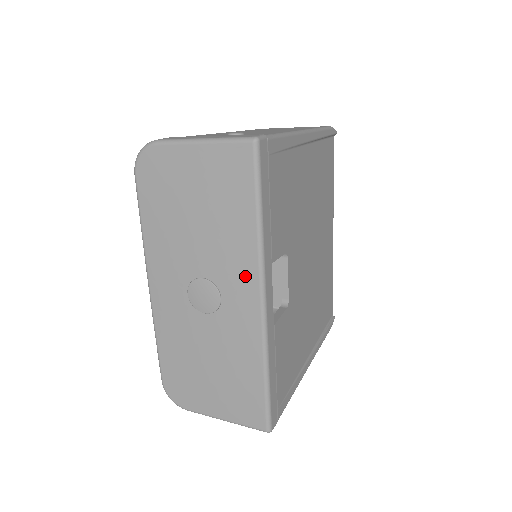
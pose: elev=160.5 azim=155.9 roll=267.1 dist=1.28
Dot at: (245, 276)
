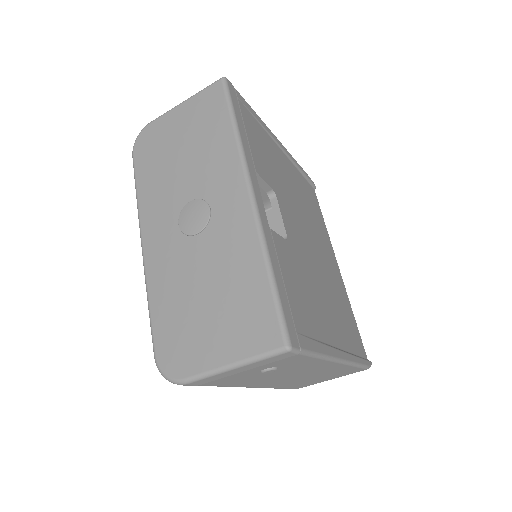
Dot at: (230, 176)
